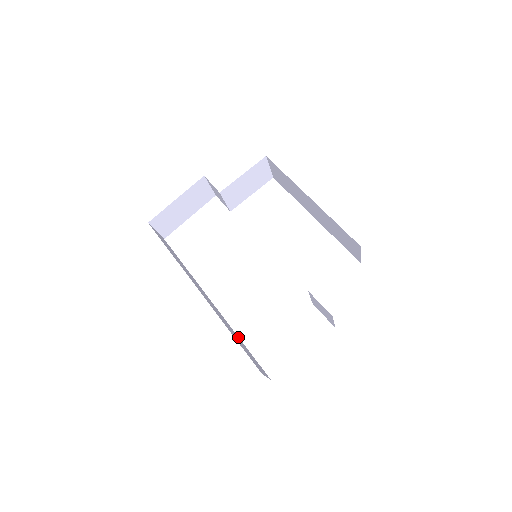
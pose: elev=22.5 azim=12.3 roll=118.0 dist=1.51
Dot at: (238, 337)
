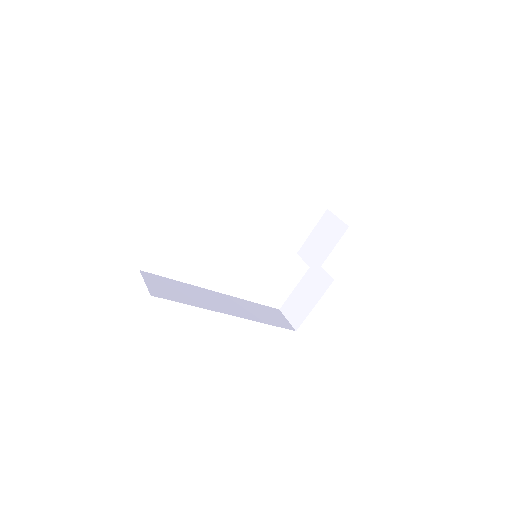
Dot at: (250, 303)
